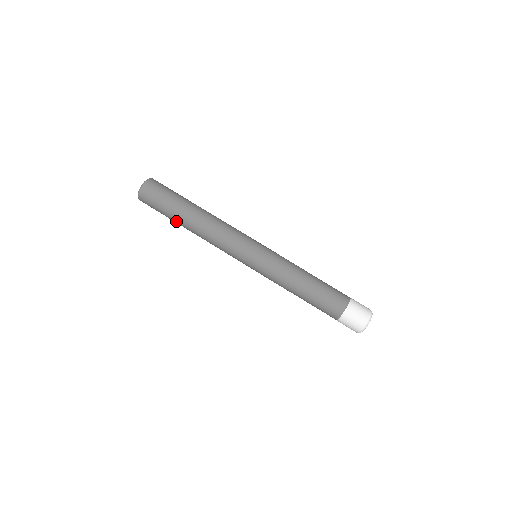
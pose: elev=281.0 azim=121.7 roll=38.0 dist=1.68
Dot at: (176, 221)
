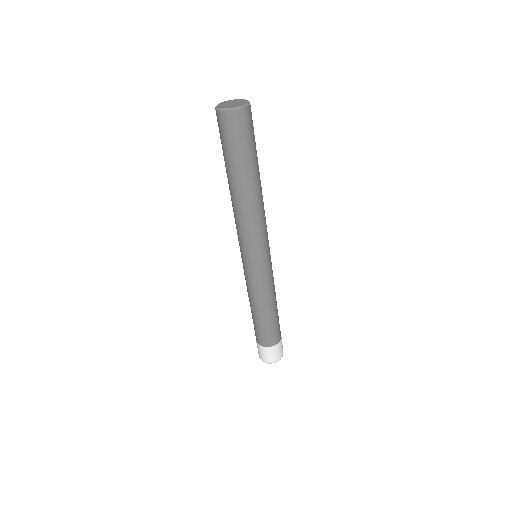
Dot at: (228, 170)
